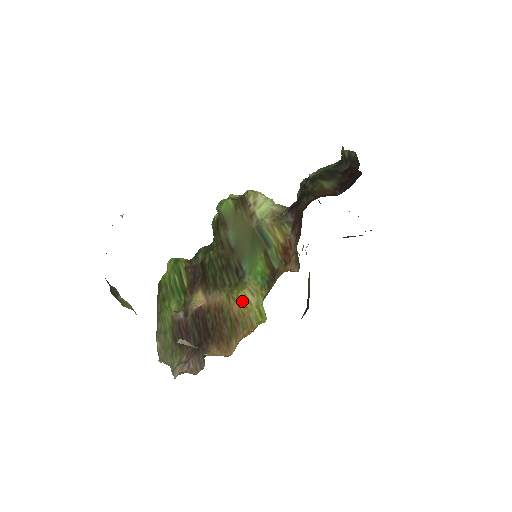
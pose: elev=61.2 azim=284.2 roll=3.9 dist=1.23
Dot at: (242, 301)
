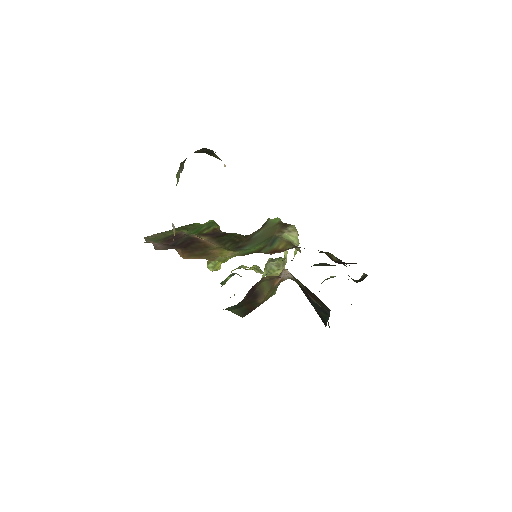
Dot at: (223, 252)
